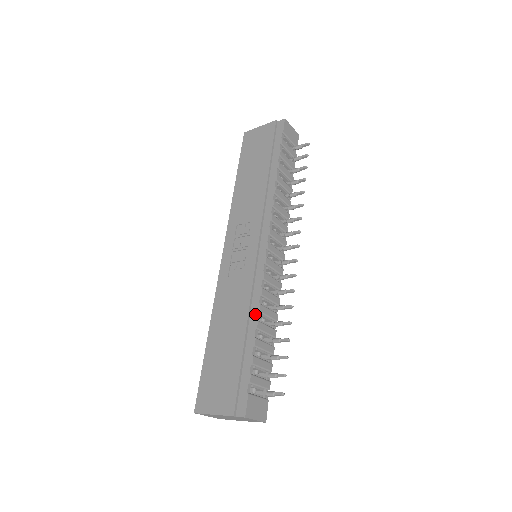
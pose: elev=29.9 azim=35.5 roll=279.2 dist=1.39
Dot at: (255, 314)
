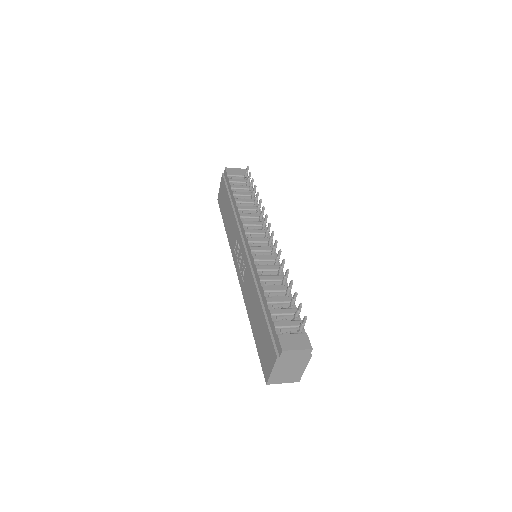
Dot at: (259, 284)
